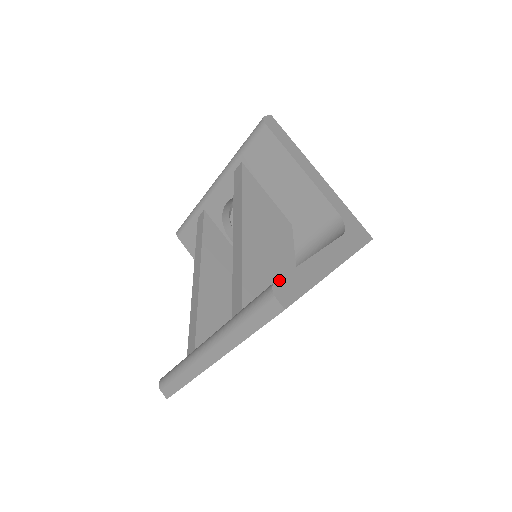
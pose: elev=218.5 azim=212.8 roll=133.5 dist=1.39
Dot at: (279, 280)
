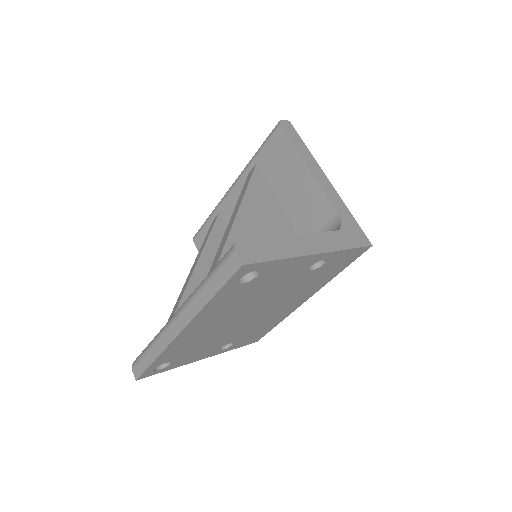
Dot at: (245, 240)
